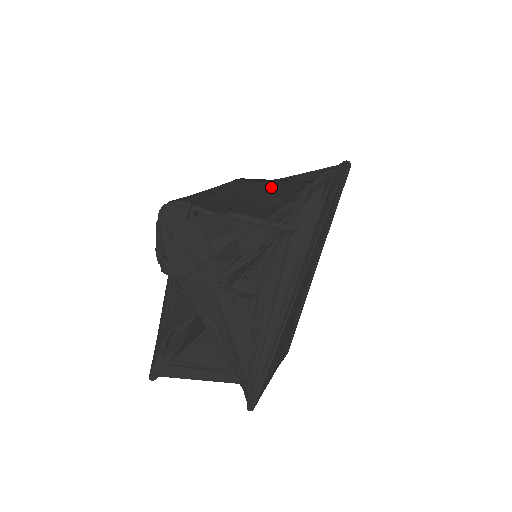
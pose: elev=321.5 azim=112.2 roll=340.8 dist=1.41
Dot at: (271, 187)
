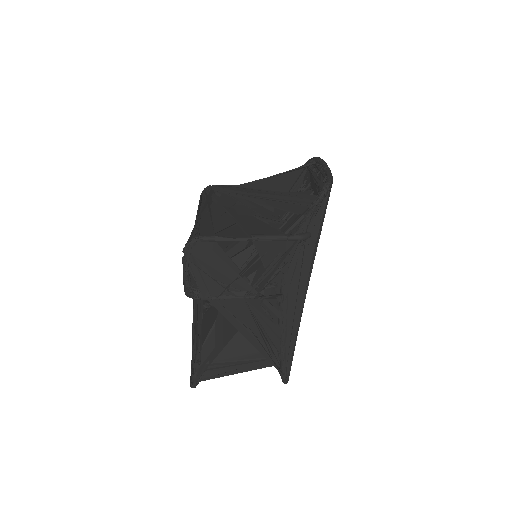
Dot at: (266, 198)
